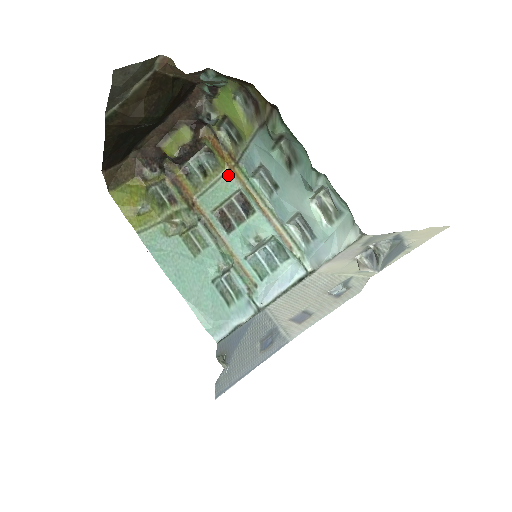
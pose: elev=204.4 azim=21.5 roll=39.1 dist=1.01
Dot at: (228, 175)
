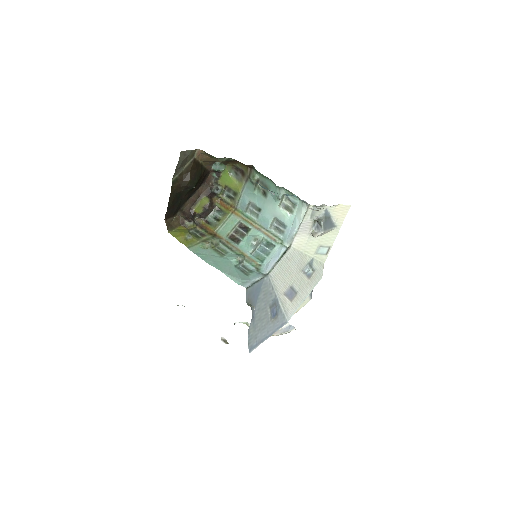
Dot at: (232, 216)
